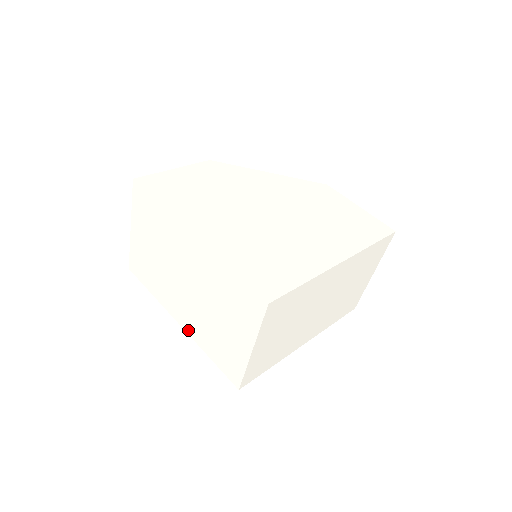
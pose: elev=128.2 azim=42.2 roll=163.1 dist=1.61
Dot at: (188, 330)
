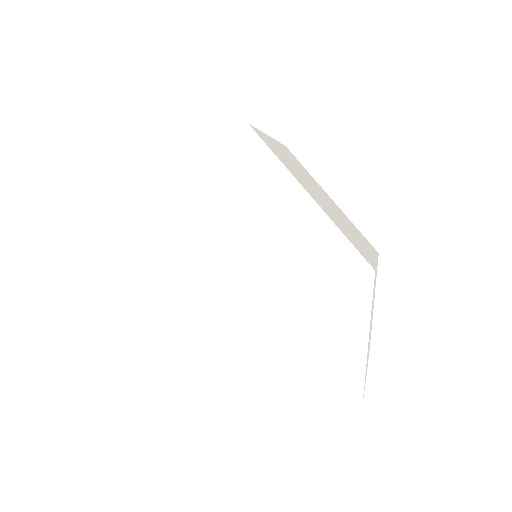
Dot at: occluded
